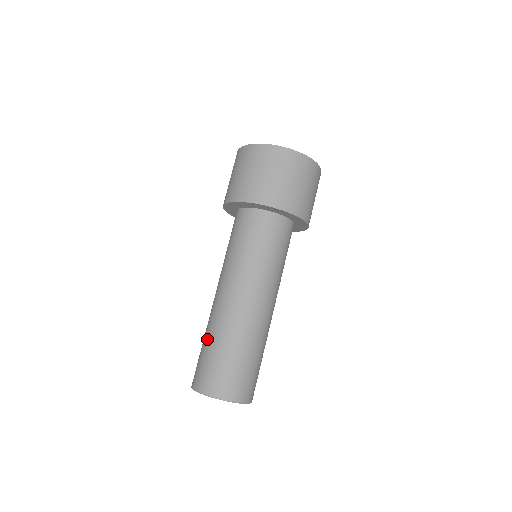
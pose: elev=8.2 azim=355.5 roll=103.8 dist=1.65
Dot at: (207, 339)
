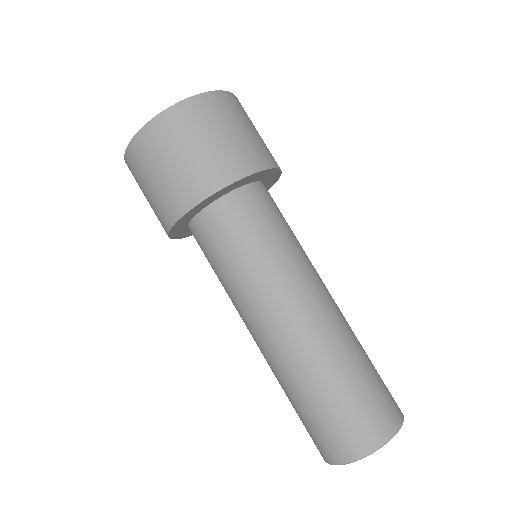
Dot at: (290, 398)
